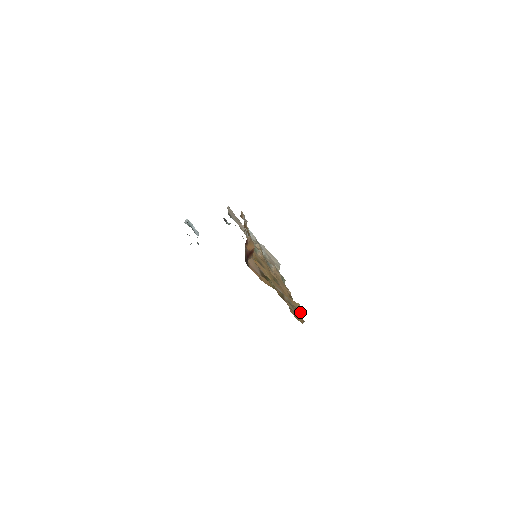
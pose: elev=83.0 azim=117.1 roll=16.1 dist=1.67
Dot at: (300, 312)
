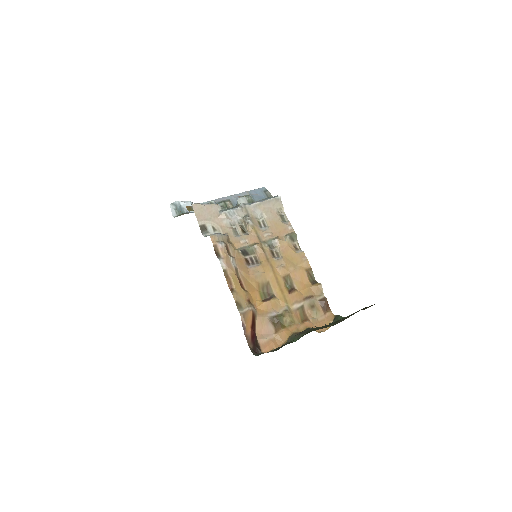
Dot at: (325, 302)
